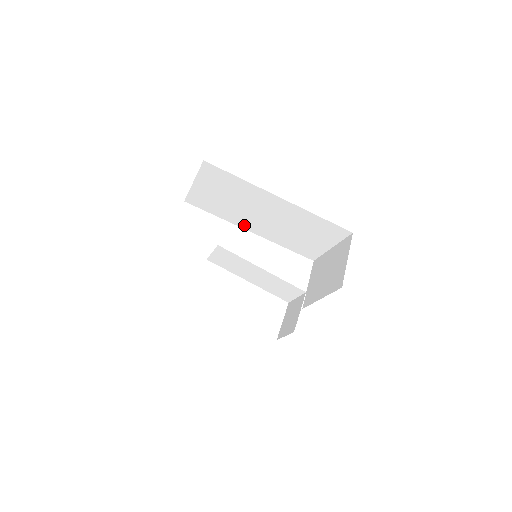
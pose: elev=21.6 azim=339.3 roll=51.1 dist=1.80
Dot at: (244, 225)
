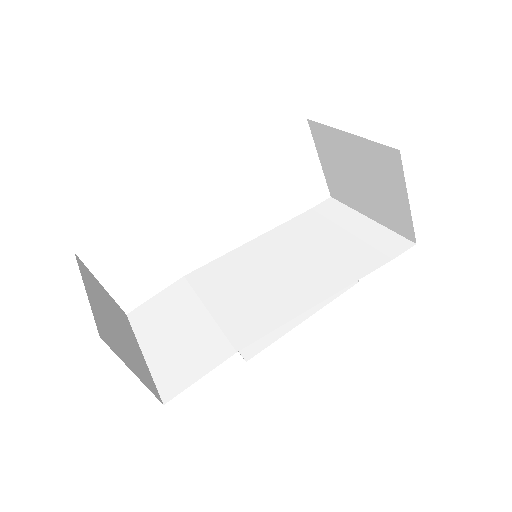
Dot at: occluded
